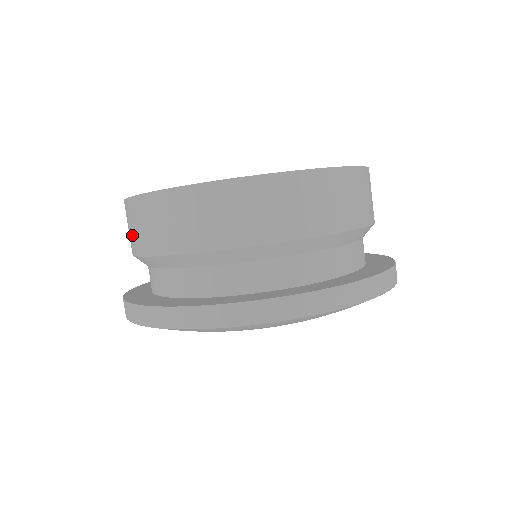
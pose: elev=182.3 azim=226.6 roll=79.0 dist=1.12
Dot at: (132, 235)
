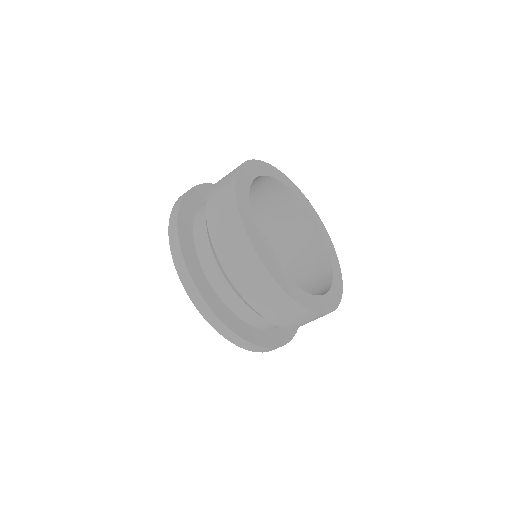
Dot at: (220, 183)
